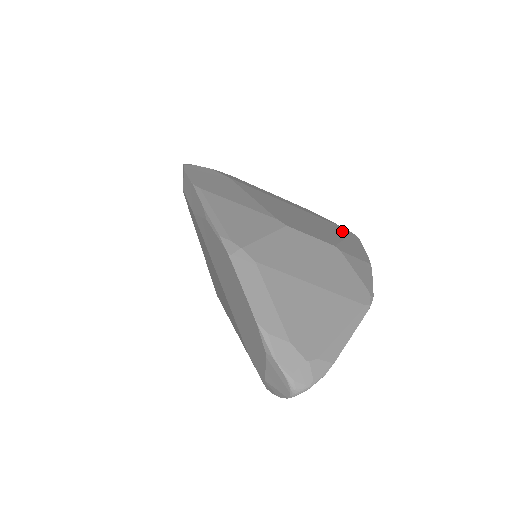
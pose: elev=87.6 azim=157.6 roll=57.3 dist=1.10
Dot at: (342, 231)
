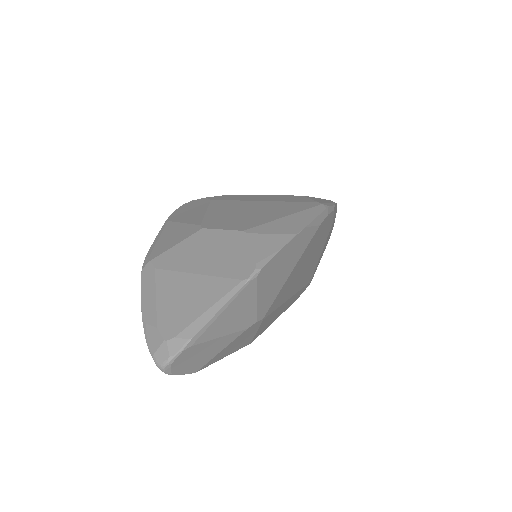
Dot at: (301, 208)
